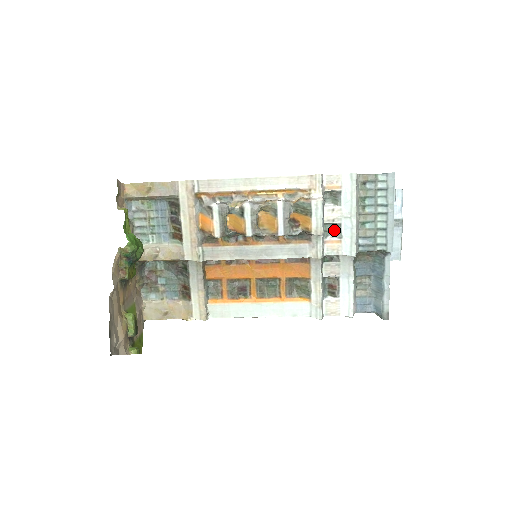
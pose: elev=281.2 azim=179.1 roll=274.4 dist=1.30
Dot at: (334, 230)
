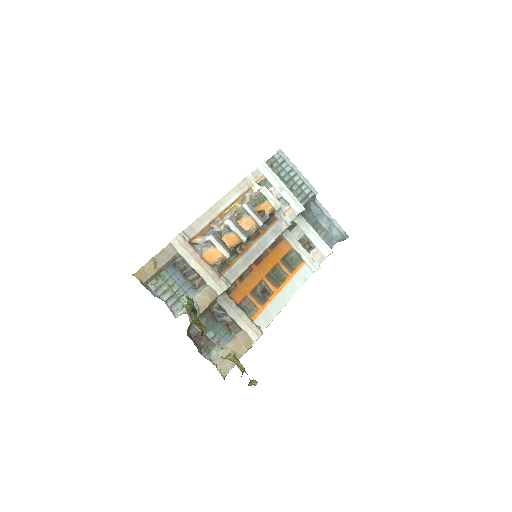
Dot at: occluded
